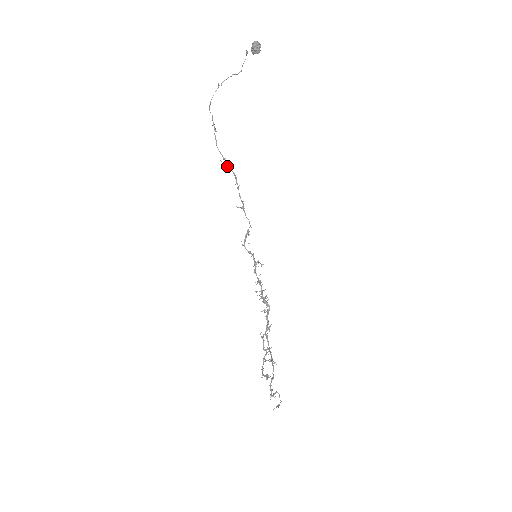
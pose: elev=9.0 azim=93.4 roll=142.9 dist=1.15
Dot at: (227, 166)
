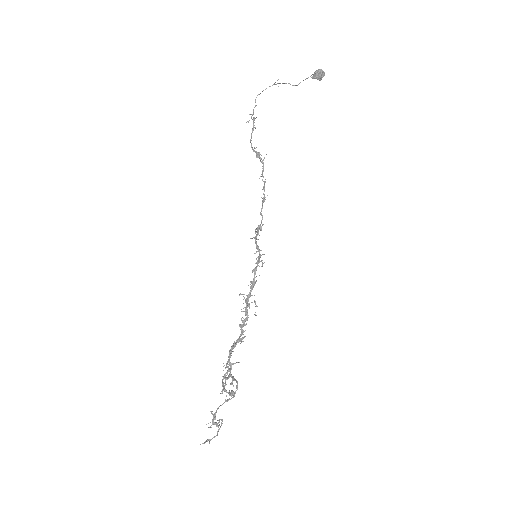
Dot at: (259, 156)
